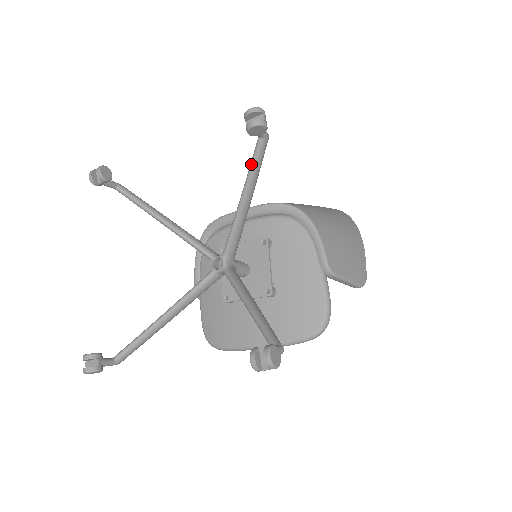
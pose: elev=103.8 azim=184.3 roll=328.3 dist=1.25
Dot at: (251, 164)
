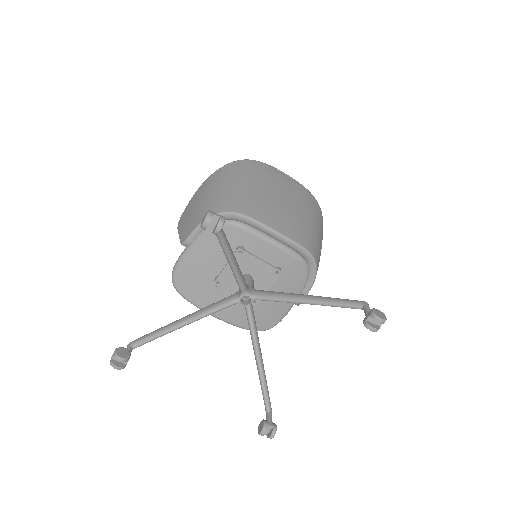
Dot at: (339, 306)
